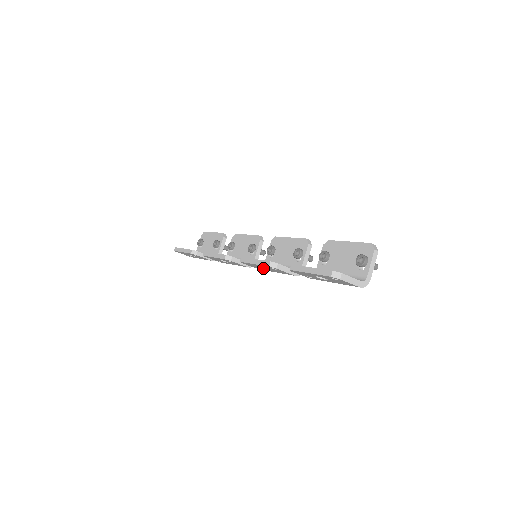
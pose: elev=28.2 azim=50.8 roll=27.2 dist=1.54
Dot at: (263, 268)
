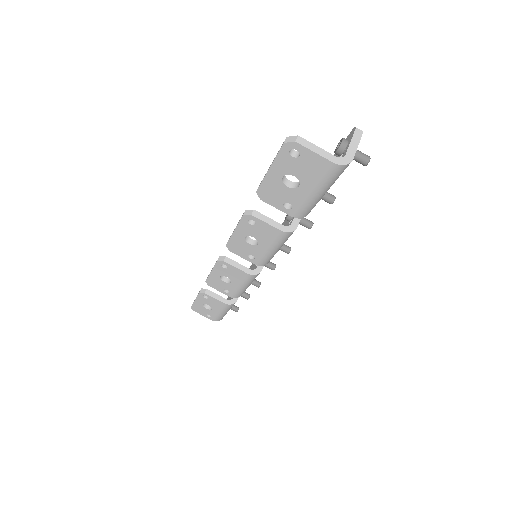
Dot at: (251, 245)
